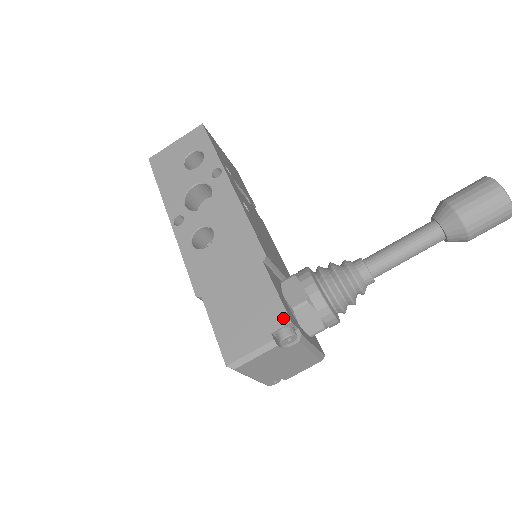
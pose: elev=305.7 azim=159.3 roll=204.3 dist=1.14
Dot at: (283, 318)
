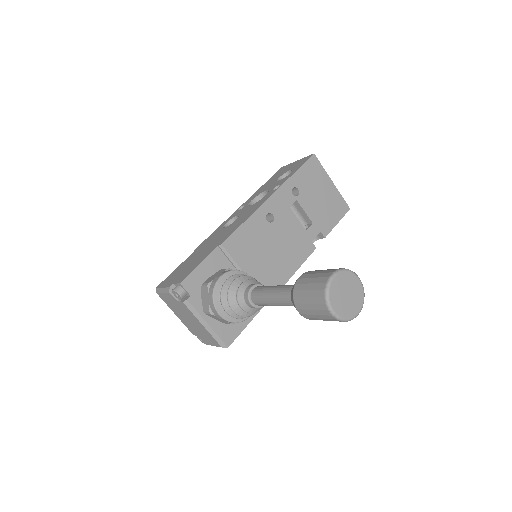
Dot at: (182, 279)
